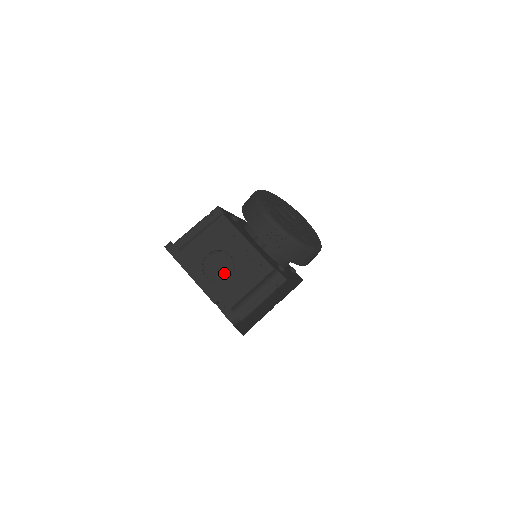
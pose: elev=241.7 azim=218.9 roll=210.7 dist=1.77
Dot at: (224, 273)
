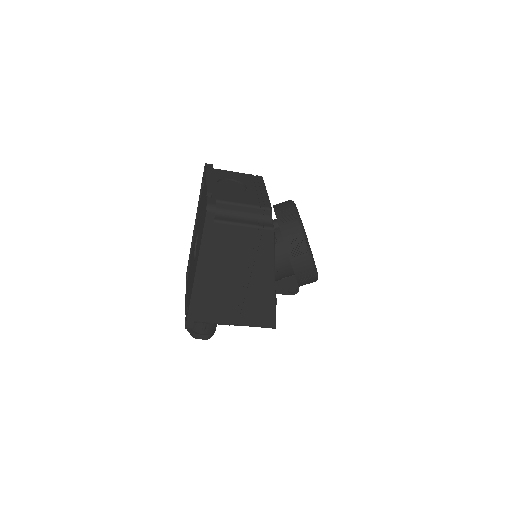
Dot at: (232, 190)
